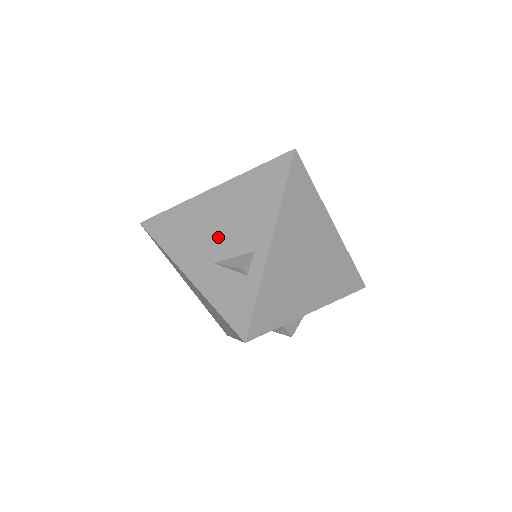
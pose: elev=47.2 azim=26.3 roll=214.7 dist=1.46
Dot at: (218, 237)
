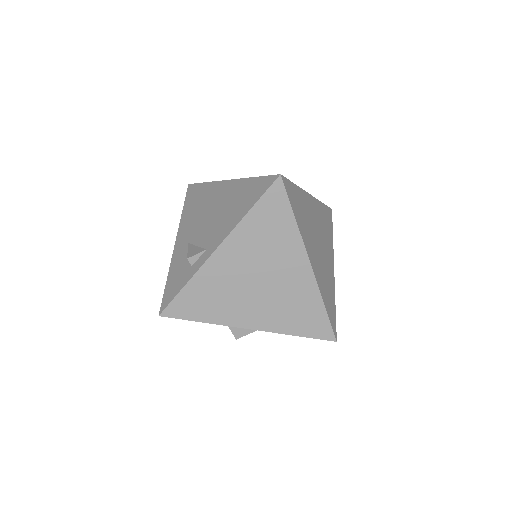
Dot at: (203, 224)
